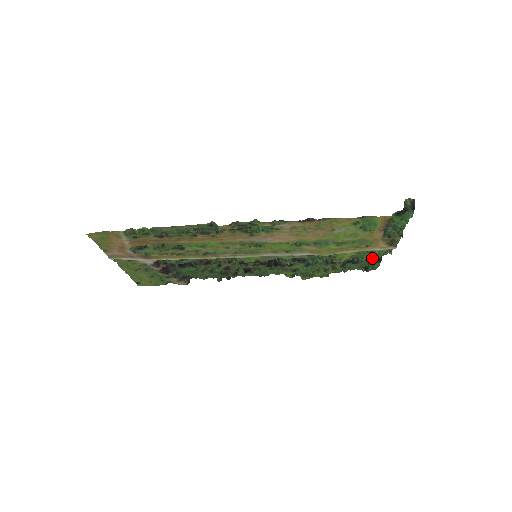
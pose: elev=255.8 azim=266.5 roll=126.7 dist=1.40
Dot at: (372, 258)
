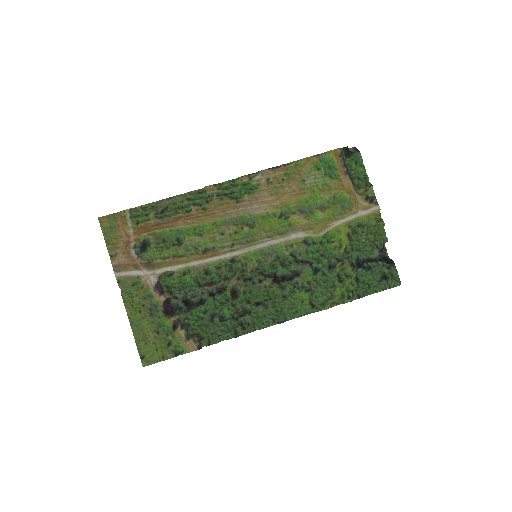
Dot at: (376, 248)
